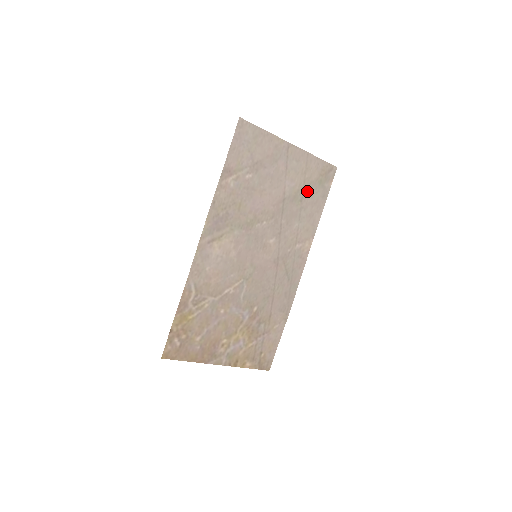
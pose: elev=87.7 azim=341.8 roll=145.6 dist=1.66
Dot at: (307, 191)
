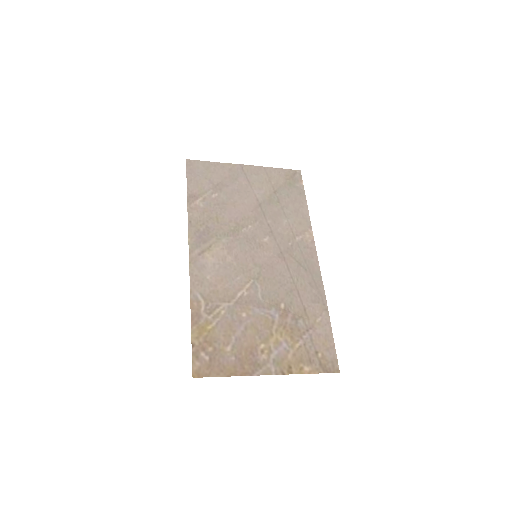
Dot at: (280, 194)
